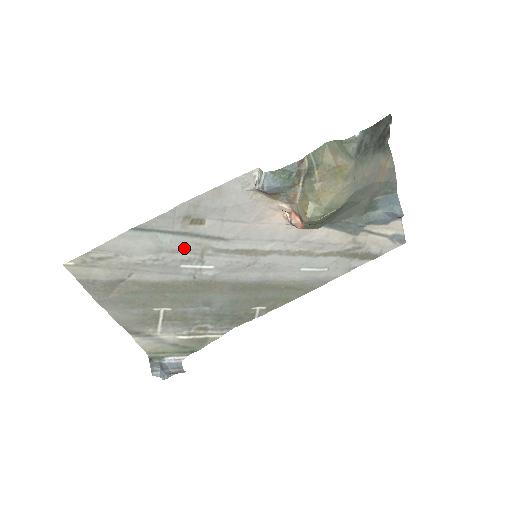
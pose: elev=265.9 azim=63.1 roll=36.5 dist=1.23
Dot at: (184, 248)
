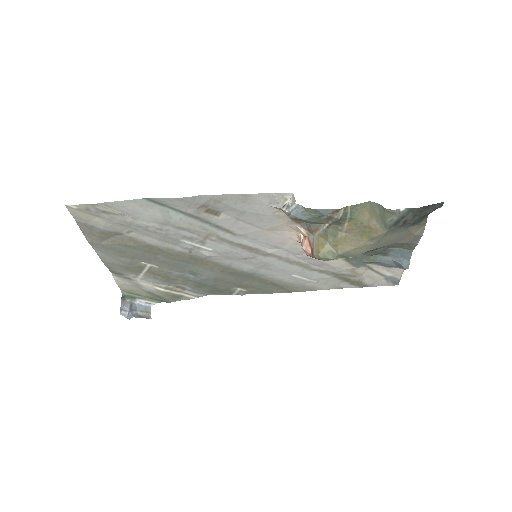
Dot at: (190, 228)
